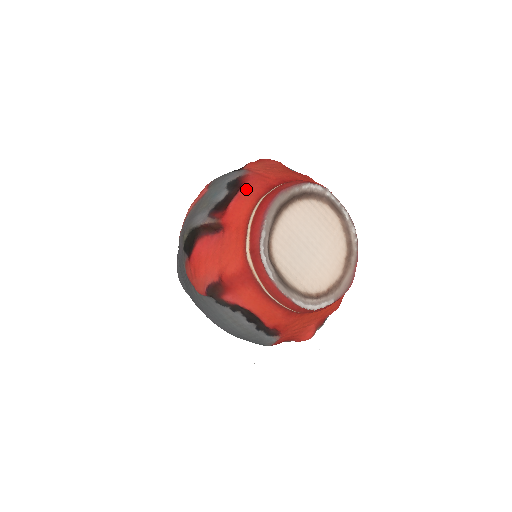
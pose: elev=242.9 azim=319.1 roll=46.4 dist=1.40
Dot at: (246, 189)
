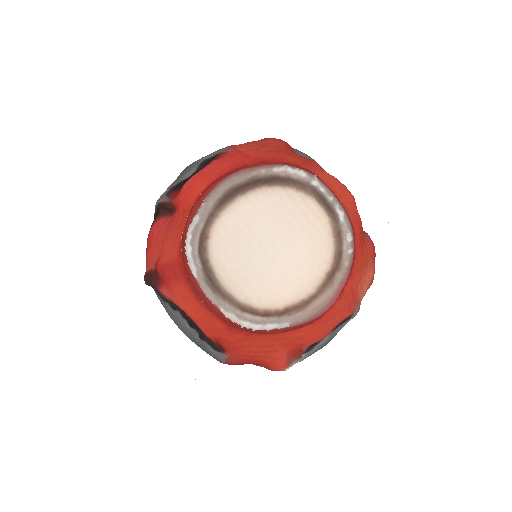
Dot at: (211, 167)
